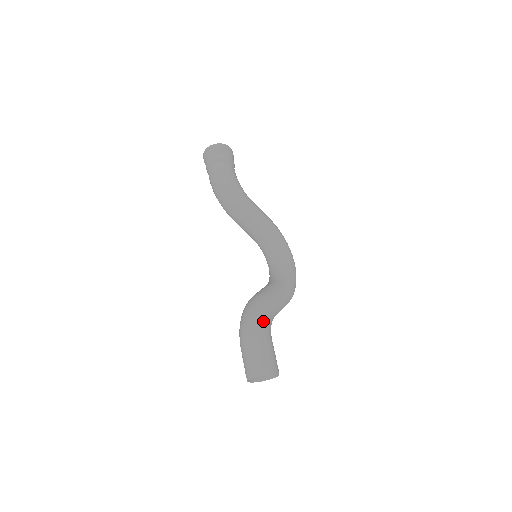
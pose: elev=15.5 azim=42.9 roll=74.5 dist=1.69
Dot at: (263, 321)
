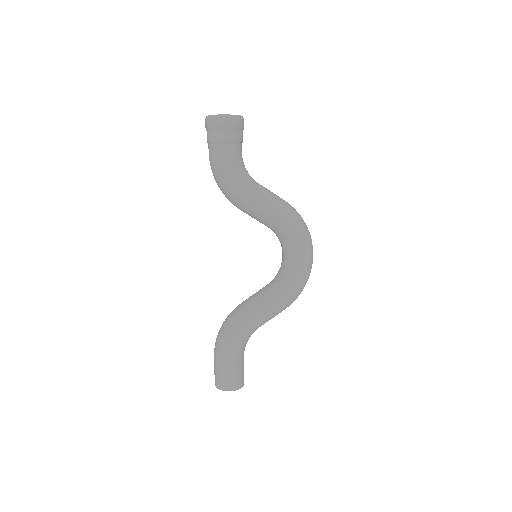
Dot at: (230, 344)
